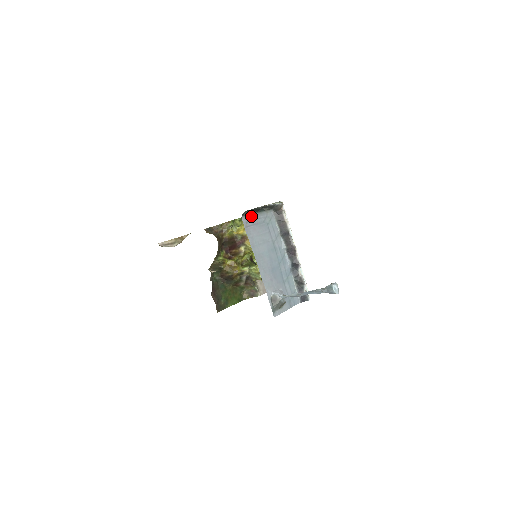
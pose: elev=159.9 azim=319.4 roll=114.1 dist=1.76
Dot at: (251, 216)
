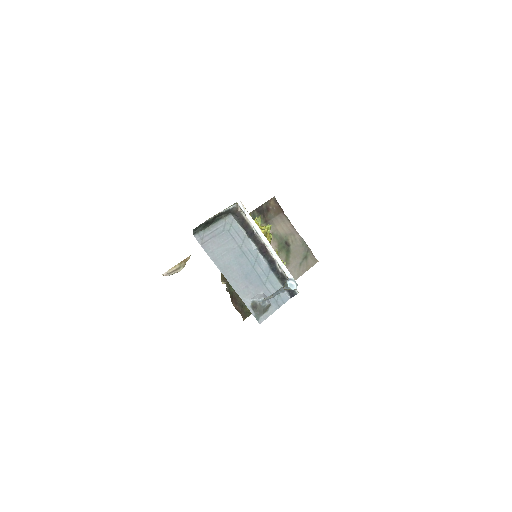
Dot at: (206, 230)
